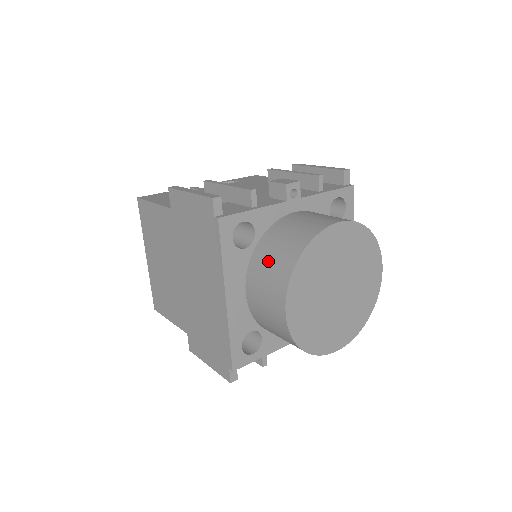
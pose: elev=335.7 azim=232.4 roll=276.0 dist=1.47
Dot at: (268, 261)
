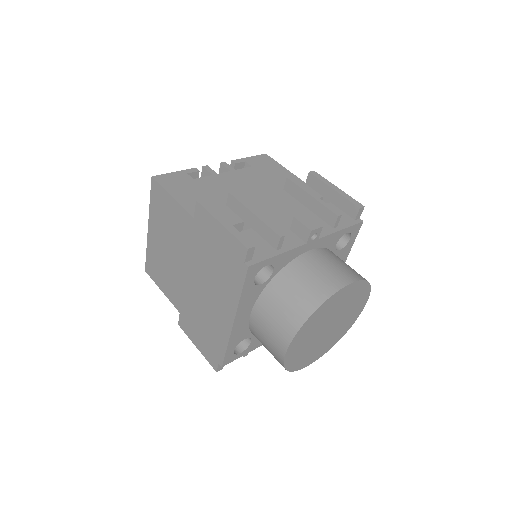
Dot at: (280, 303)
